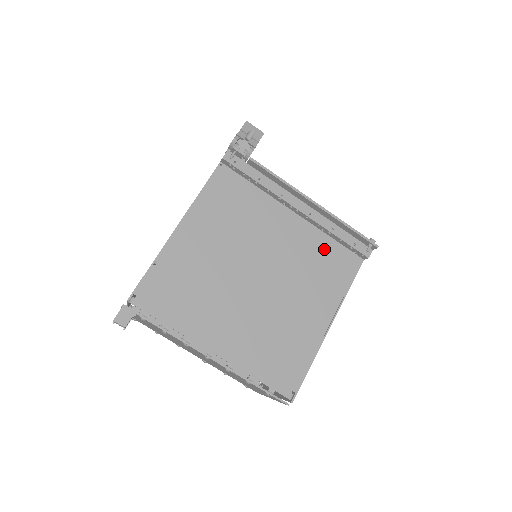
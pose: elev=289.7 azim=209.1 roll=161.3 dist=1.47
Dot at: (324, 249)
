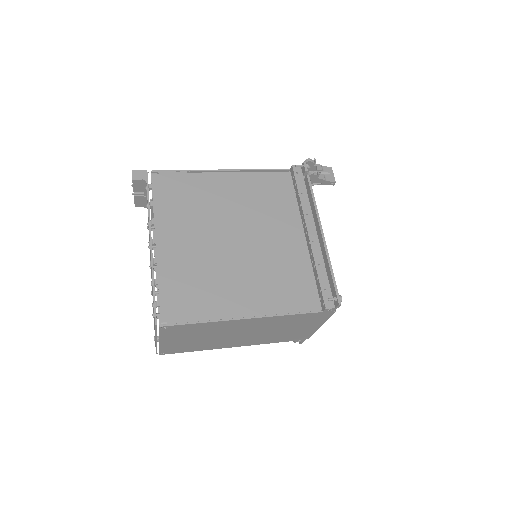
Dot at: (300, 274)
